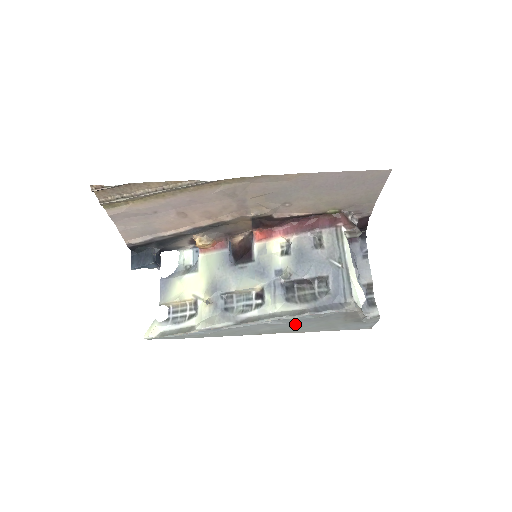
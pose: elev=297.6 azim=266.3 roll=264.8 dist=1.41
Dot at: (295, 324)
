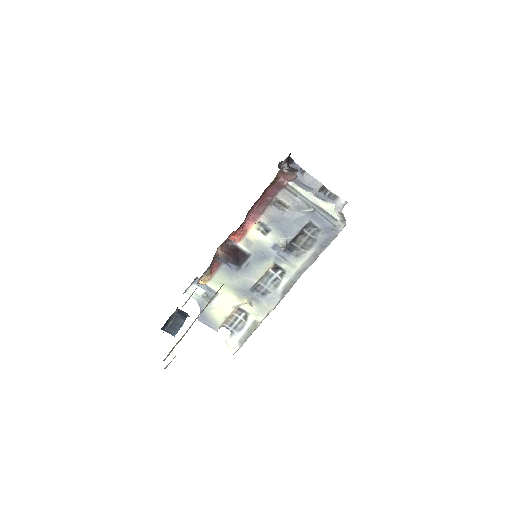
Dot at: occluded
